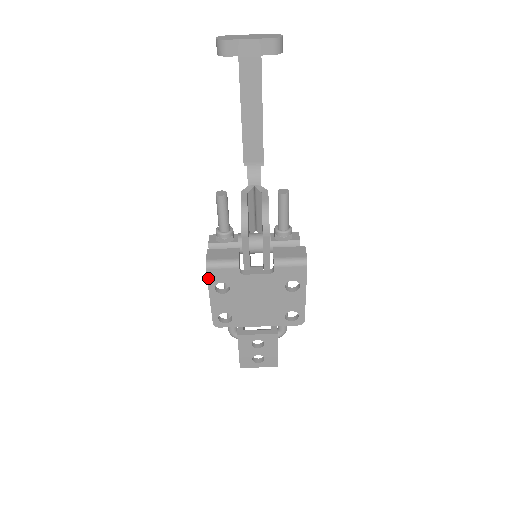
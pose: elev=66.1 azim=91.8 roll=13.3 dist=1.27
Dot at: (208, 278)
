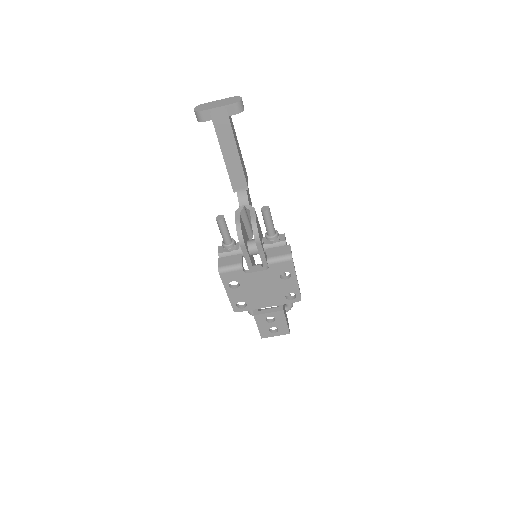
Dot at: (222, 280)
